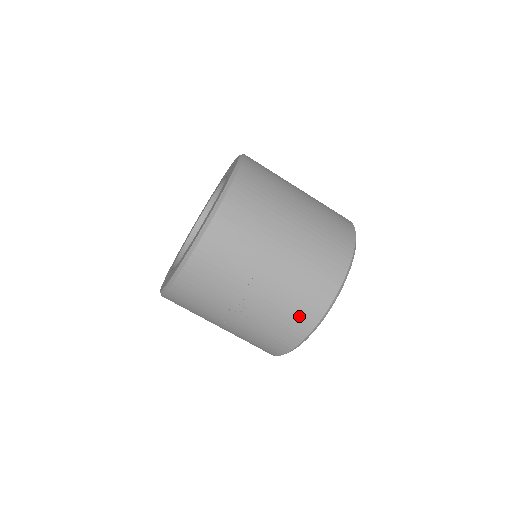
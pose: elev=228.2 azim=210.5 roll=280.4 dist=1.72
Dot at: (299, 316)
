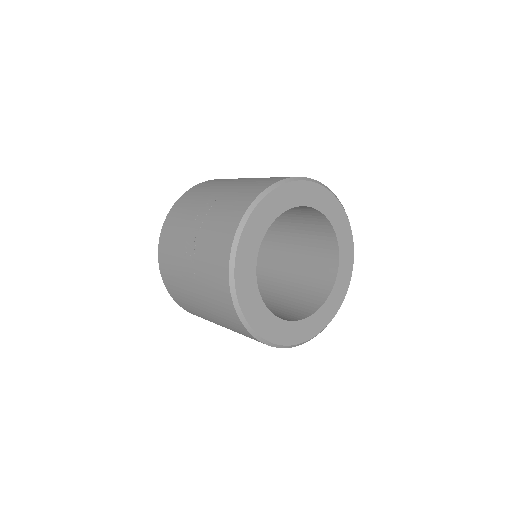
Dot at: (232, 212)
